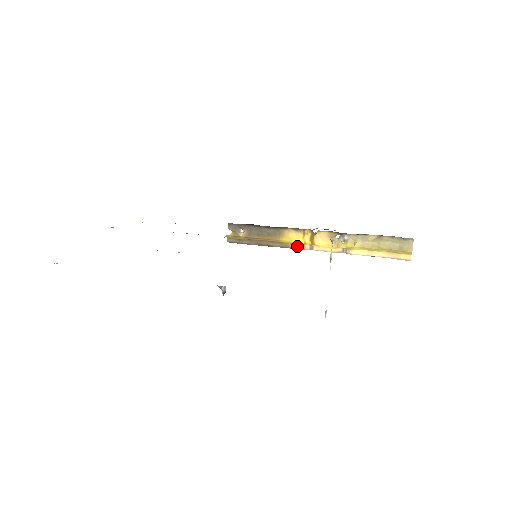
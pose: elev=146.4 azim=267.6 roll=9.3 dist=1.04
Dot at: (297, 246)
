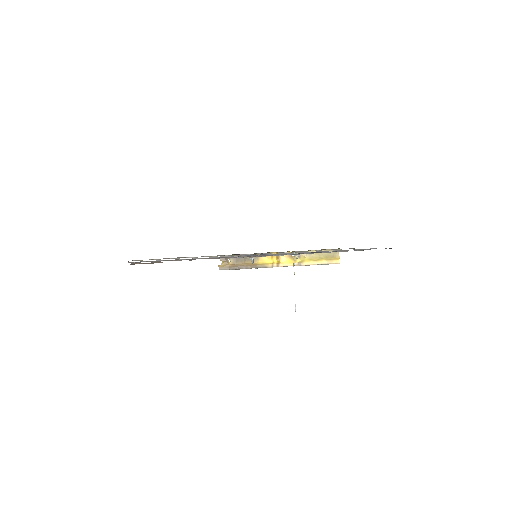
Dot at: (268, 265)
